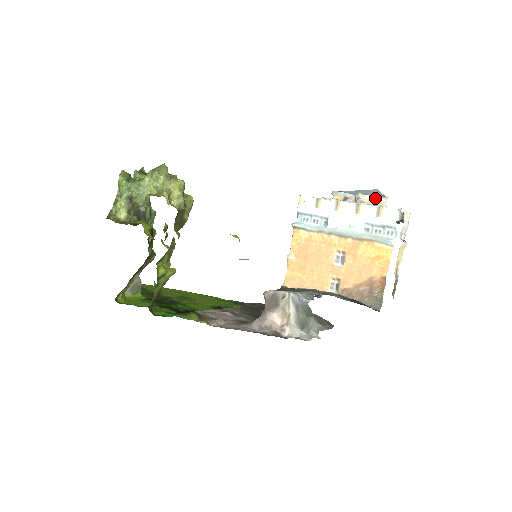
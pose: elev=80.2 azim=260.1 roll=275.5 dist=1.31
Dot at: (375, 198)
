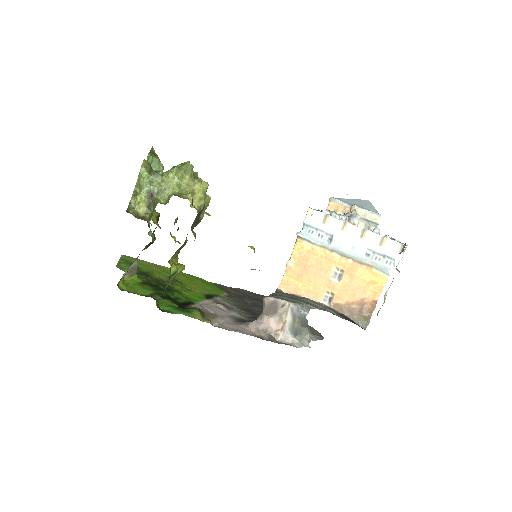
Dot at: (369, 213)
